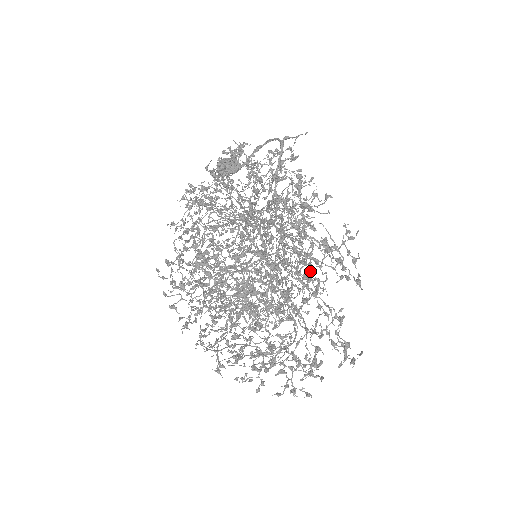
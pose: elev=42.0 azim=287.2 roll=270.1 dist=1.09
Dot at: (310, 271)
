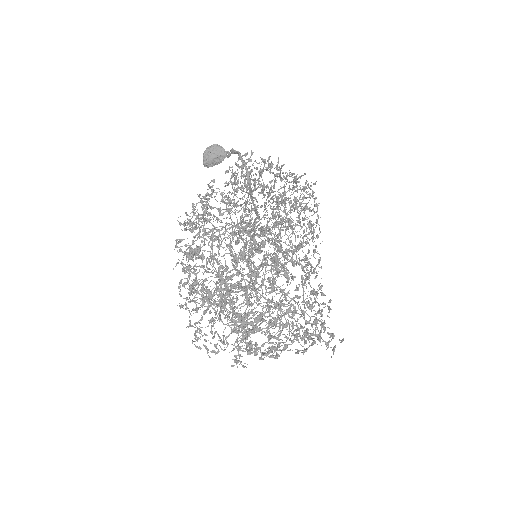
Dot at: (314, 237)
